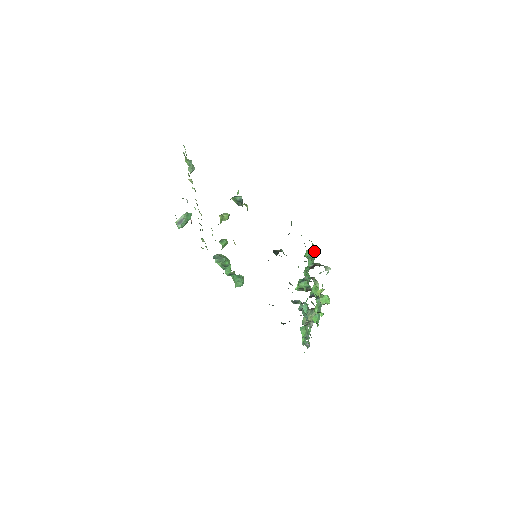
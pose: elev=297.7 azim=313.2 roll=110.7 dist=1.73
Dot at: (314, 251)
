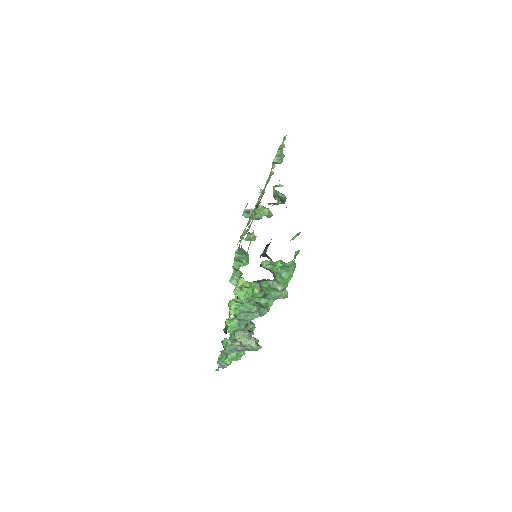
Dot at: (292, 276)
